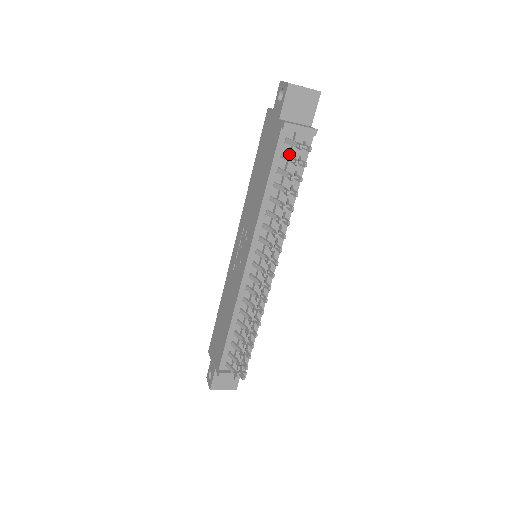
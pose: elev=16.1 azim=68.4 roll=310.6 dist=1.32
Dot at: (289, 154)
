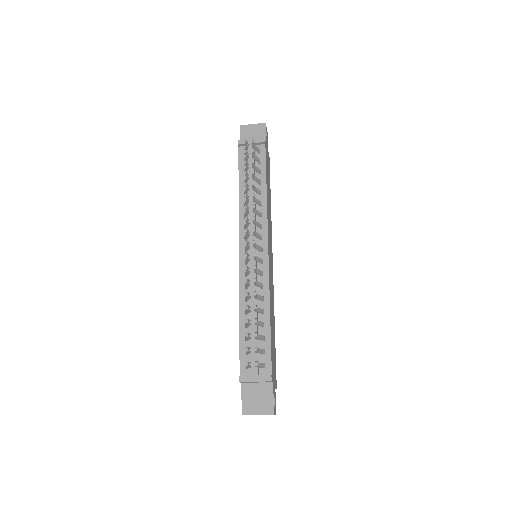
Dot at: (249, 160)
